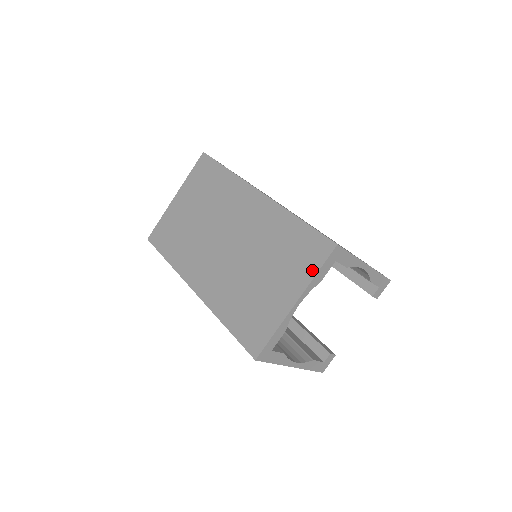
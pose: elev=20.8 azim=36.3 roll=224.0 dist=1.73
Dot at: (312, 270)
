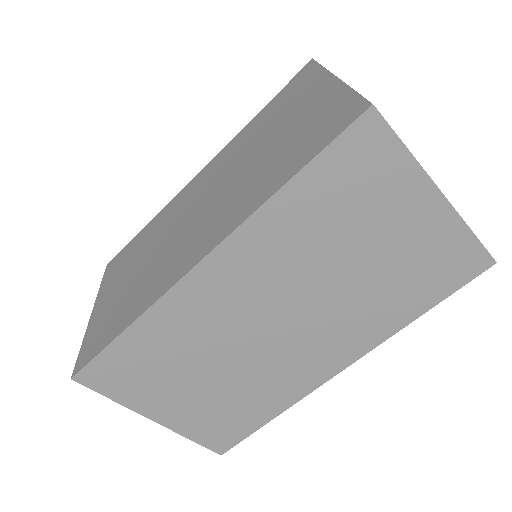
Dot at: (316, 73)
